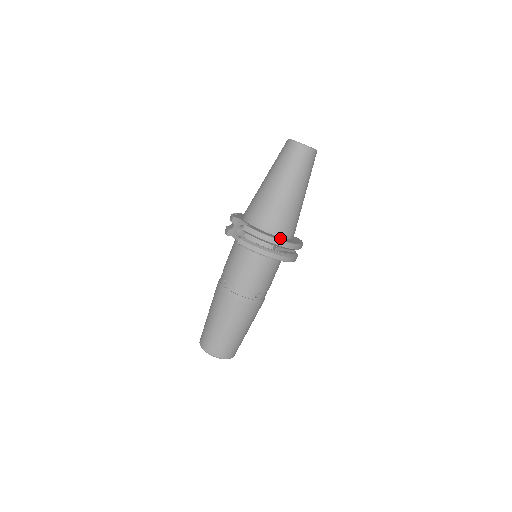
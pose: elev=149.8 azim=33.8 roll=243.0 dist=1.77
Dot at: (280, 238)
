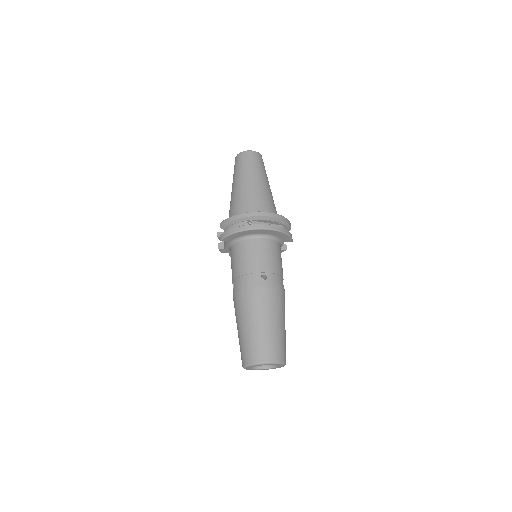
Dot at: occluded
